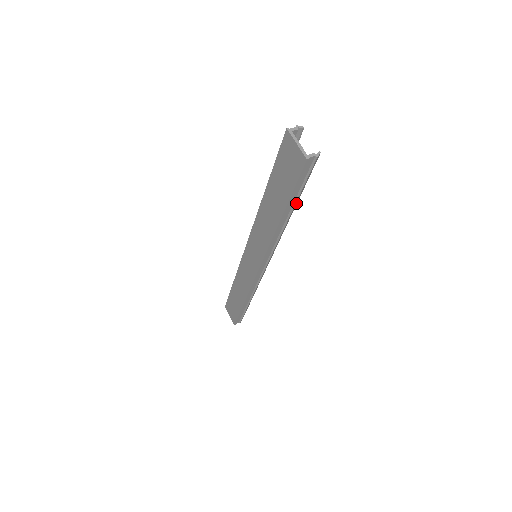
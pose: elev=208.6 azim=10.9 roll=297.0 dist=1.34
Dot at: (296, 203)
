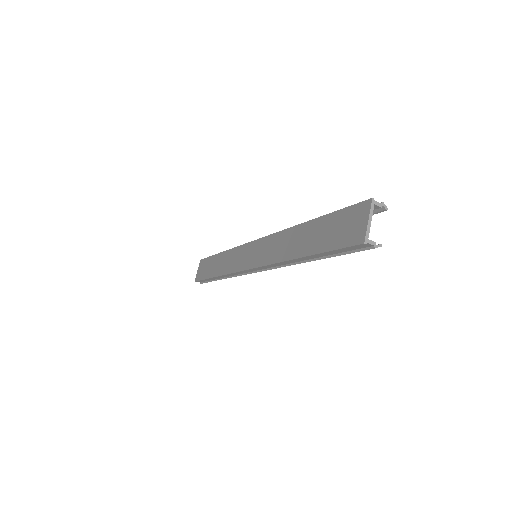
Dot at: (324, 258)
